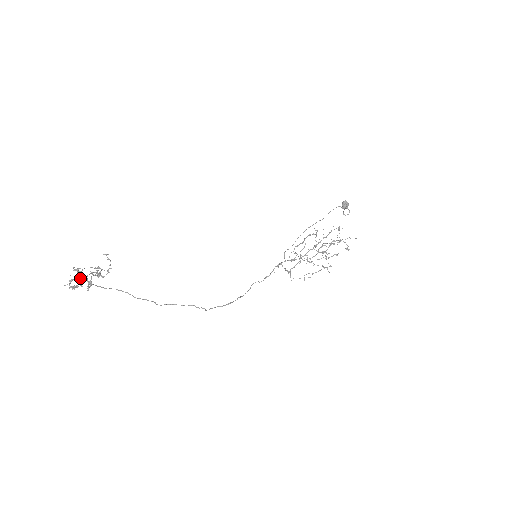
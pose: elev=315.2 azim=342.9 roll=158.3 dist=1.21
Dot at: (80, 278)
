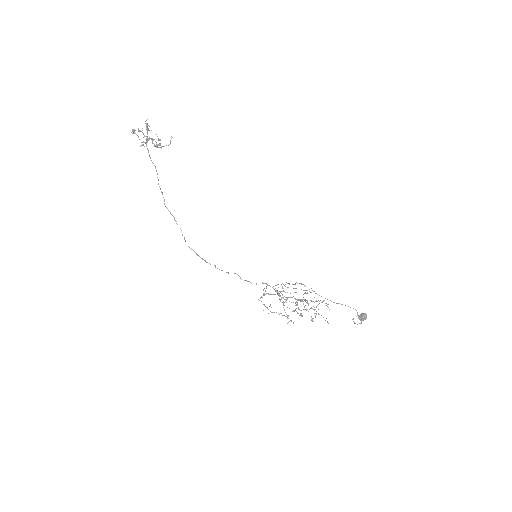
Dot at: (146, 136)
